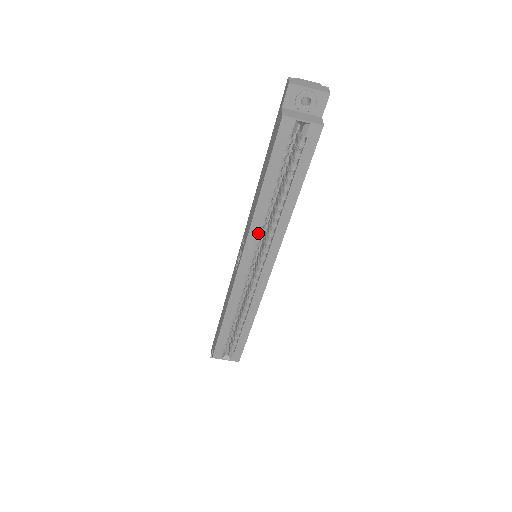
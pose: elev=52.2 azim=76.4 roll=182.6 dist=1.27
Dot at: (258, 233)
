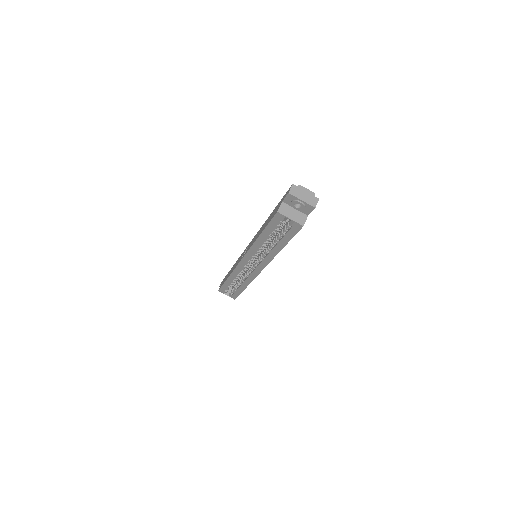
Dot at: (255, 252)
